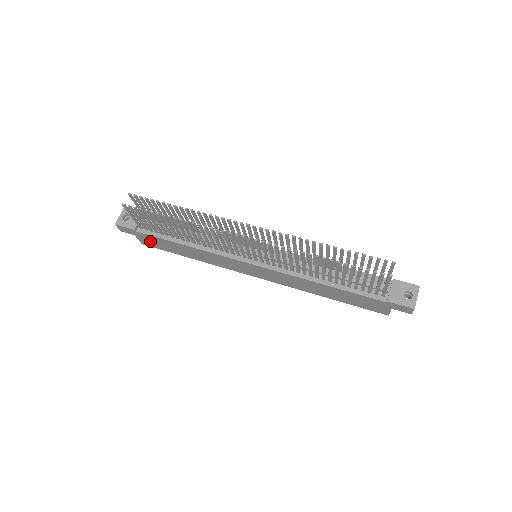
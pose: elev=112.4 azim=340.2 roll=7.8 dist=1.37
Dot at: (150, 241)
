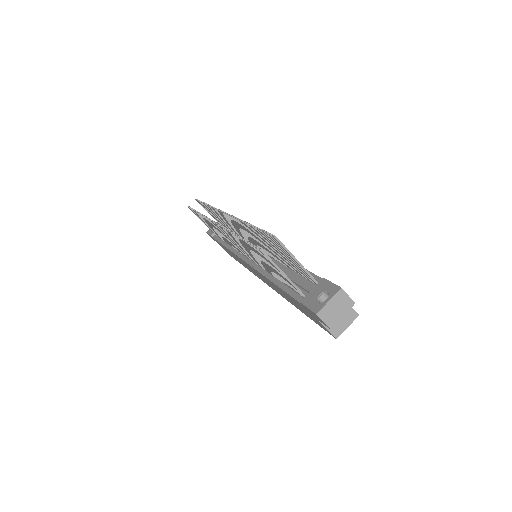
Dot at: occluded
